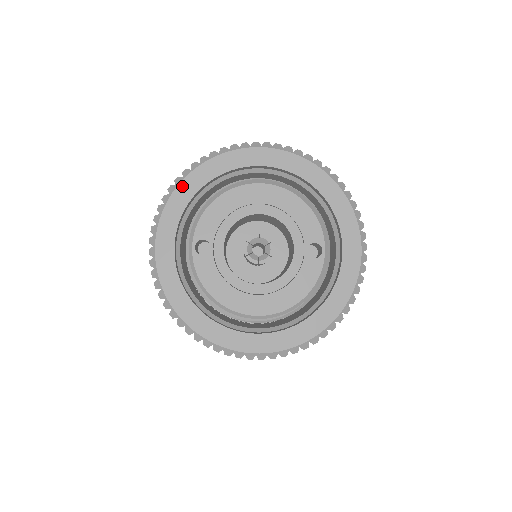
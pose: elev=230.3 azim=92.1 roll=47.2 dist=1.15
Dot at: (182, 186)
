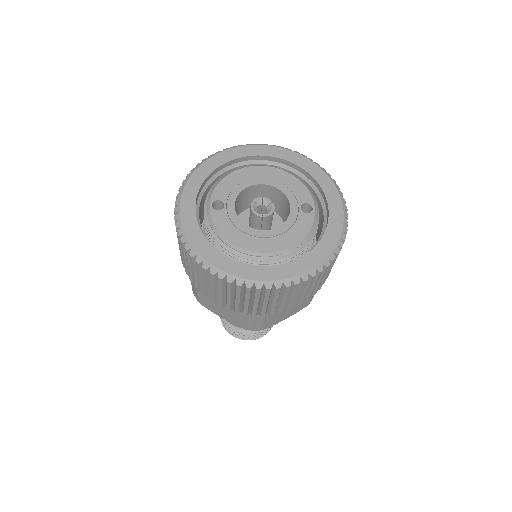
Dot at: (202, 166)
